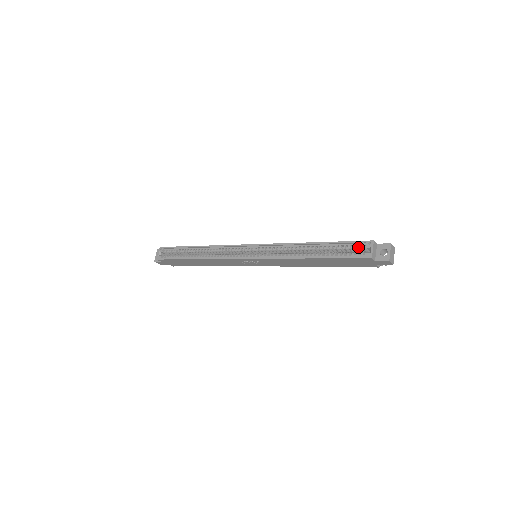
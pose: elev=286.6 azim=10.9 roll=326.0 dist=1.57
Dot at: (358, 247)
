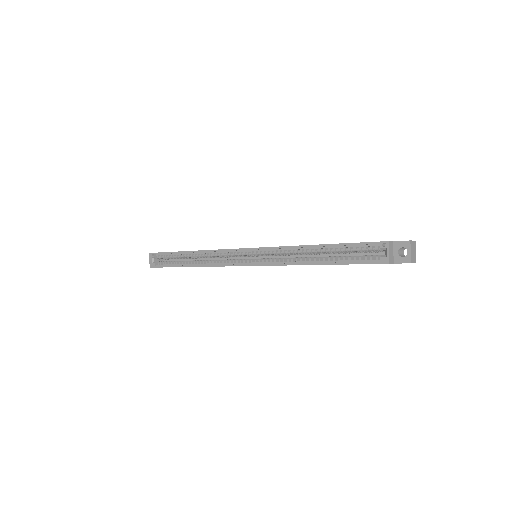
Dot at: (371, 249)
